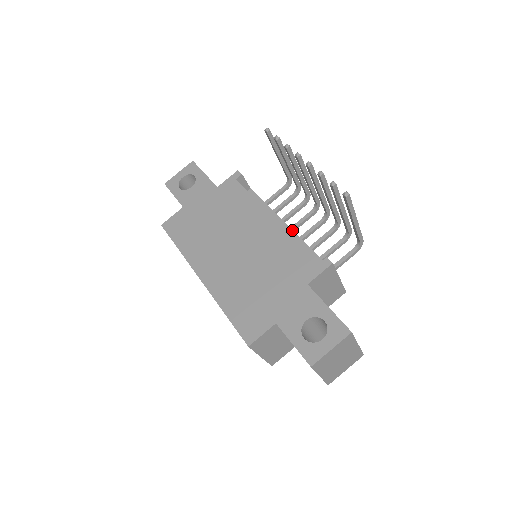
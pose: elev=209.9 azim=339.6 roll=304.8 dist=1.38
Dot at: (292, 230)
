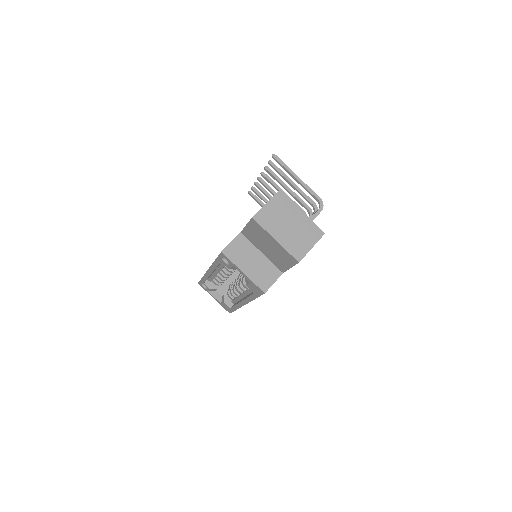
Dot at: occluded
